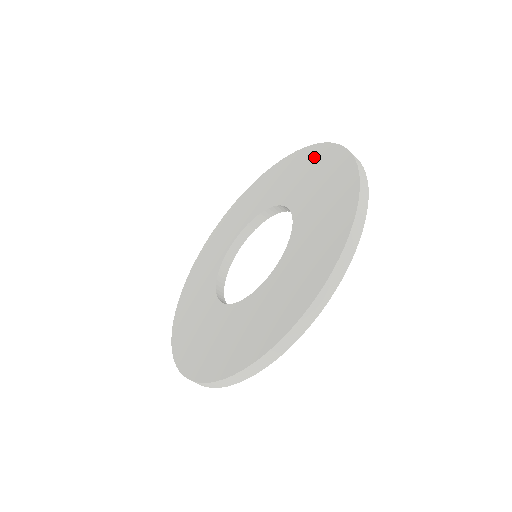
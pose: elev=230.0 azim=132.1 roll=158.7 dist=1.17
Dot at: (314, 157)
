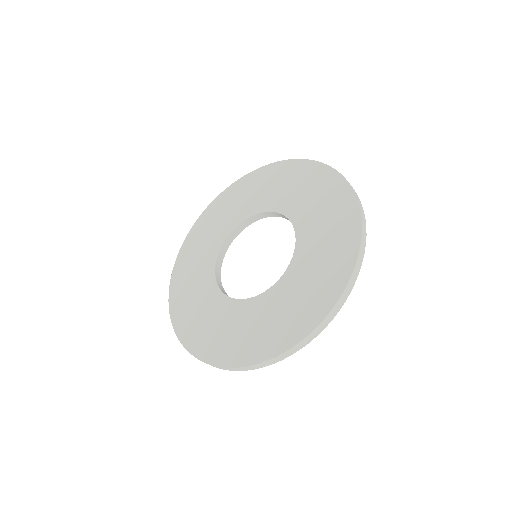
Dot at: (285, 171)
